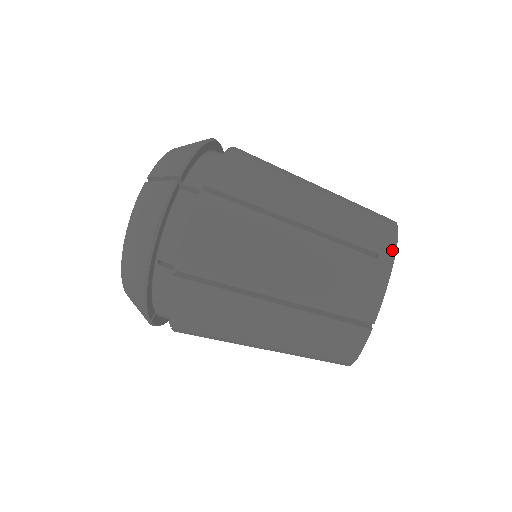
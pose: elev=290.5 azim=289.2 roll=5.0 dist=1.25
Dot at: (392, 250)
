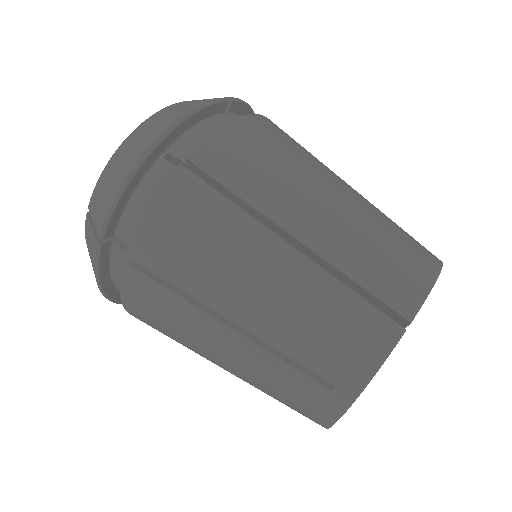
Dot at: (439, 261)
